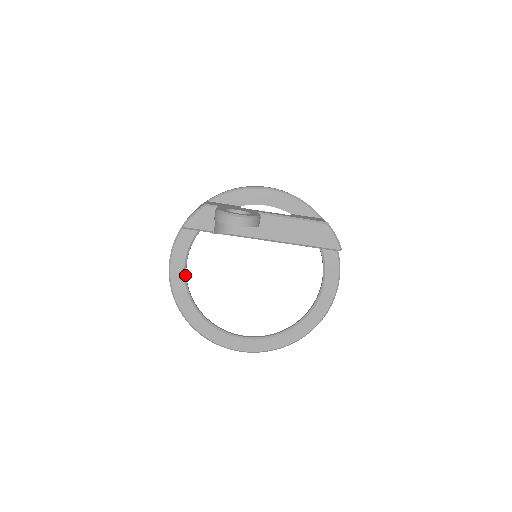
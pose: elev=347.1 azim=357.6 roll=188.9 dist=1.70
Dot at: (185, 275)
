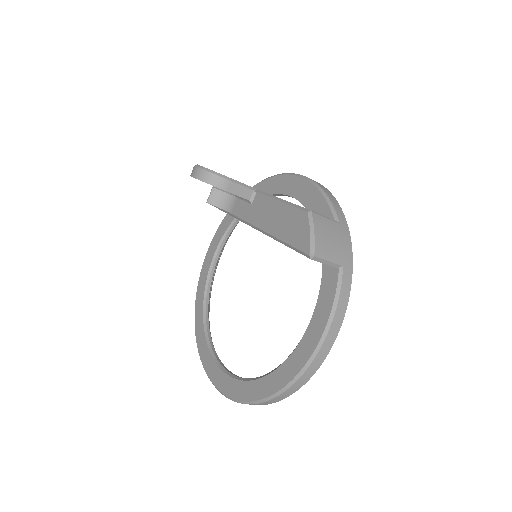
Dot at: (212, 266)
